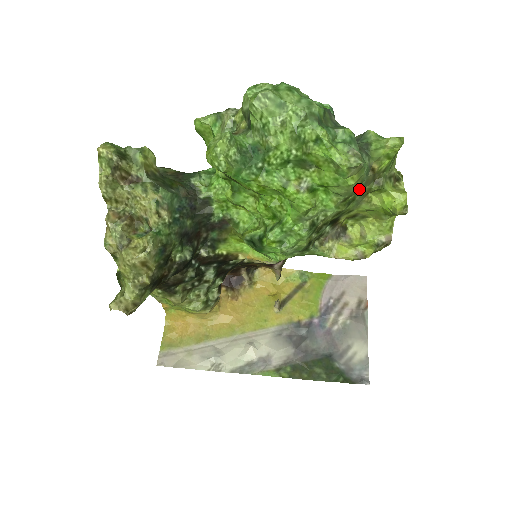
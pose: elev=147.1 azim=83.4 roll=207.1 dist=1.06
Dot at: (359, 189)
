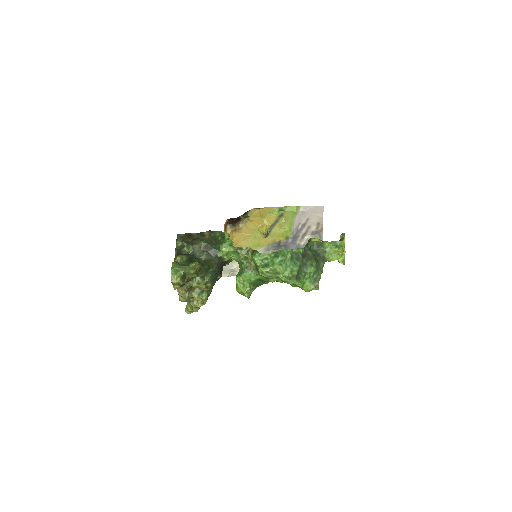
Dot at: occluded
